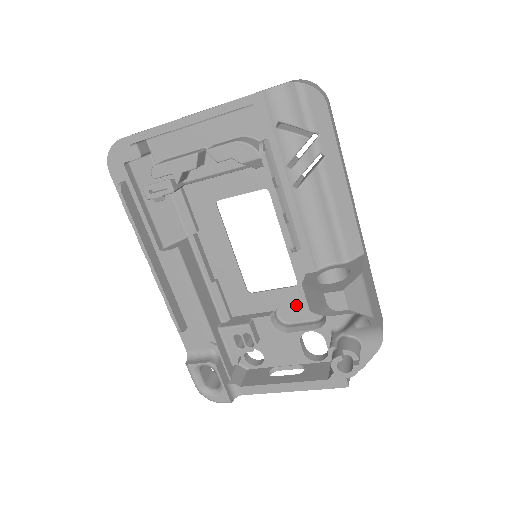
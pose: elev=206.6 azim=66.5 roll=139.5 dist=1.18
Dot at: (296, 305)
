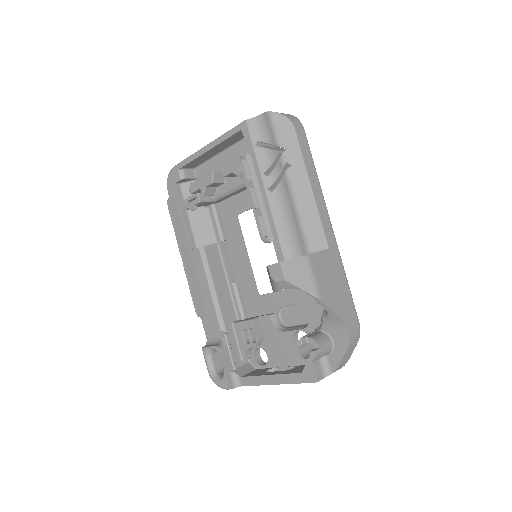
Dot at: (293, 308)
